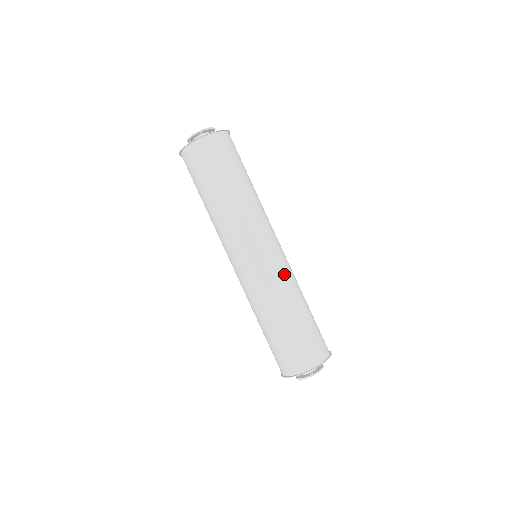
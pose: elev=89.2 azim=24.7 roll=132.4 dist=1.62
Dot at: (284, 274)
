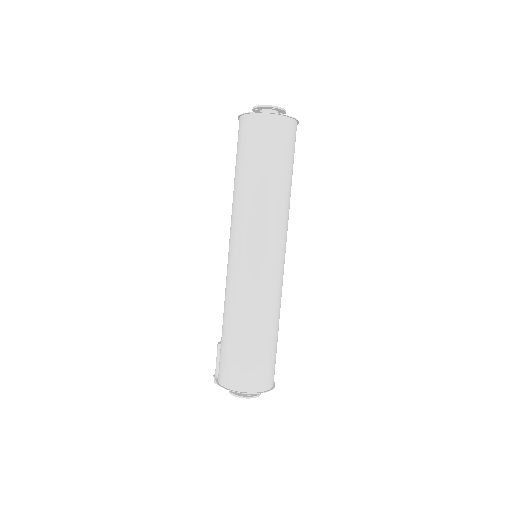
Dot at: (278, 289)
